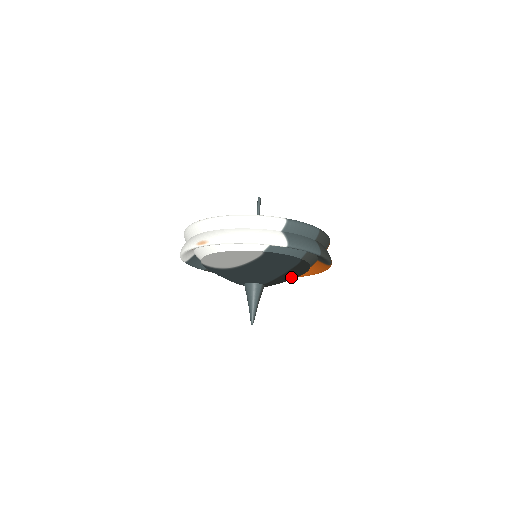
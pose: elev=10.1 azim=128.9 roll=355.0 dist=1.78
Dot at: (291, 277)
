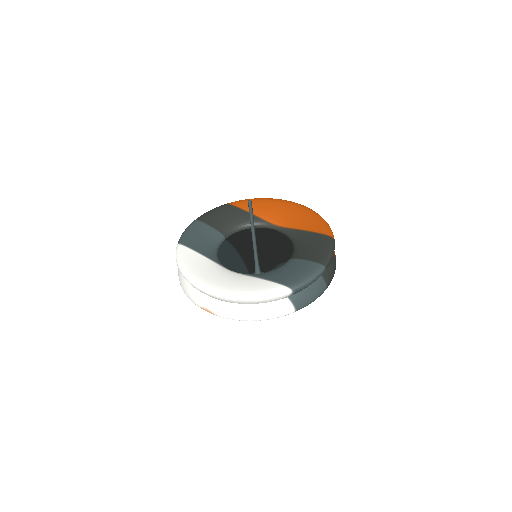
Dot at: occluded
